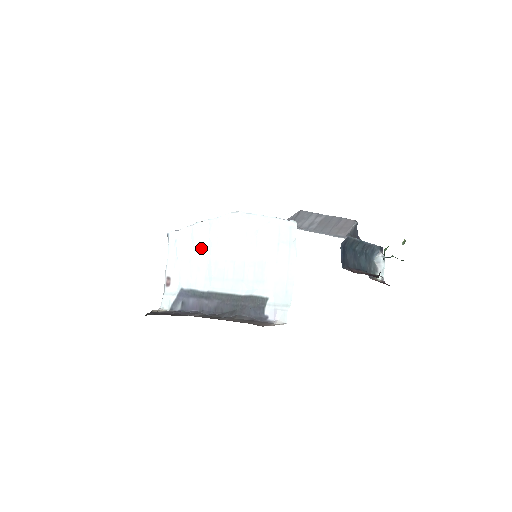
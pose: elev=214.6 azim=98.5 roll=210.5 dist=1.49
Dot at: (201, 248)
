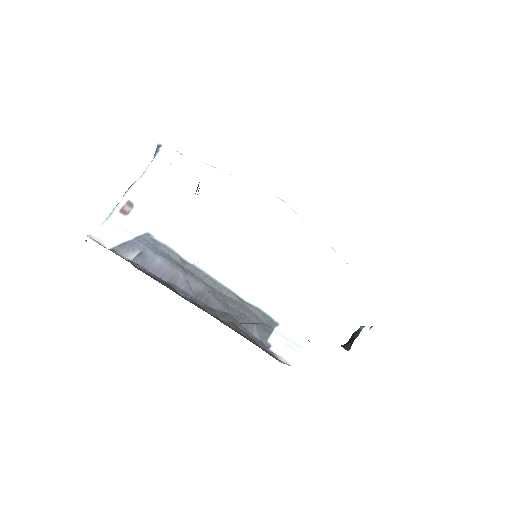
Dot at: (210, 204)
